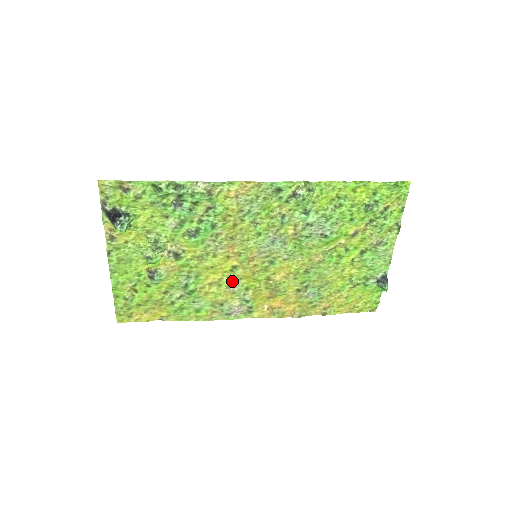
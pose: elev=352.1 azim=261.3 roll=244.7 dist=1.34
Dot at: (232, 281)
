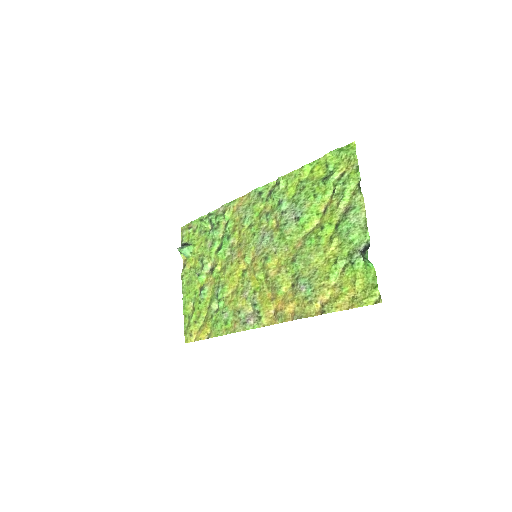
Dot at: (244, 286)
